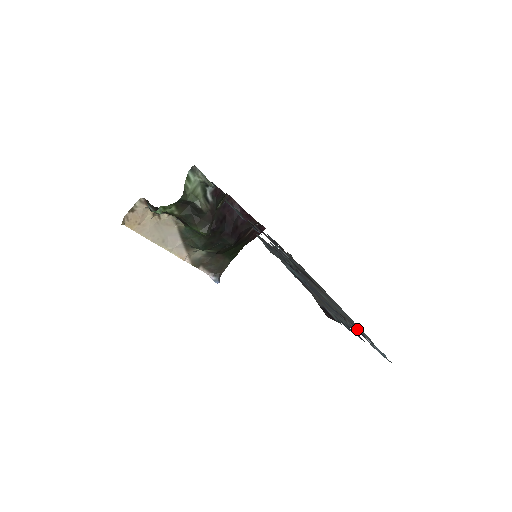
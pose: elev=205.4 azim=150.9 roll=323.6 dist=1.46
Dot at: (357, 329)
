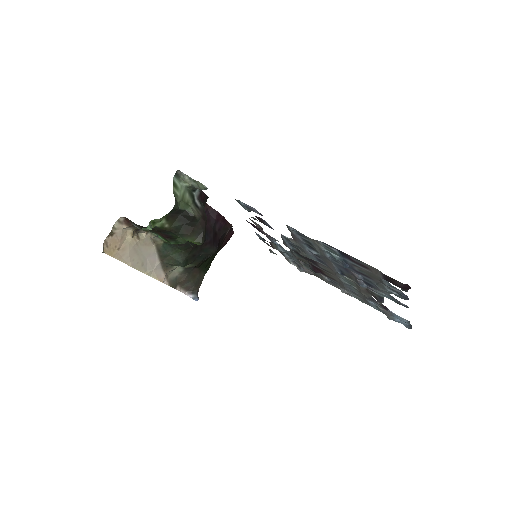
Dot at: (378, 304)
